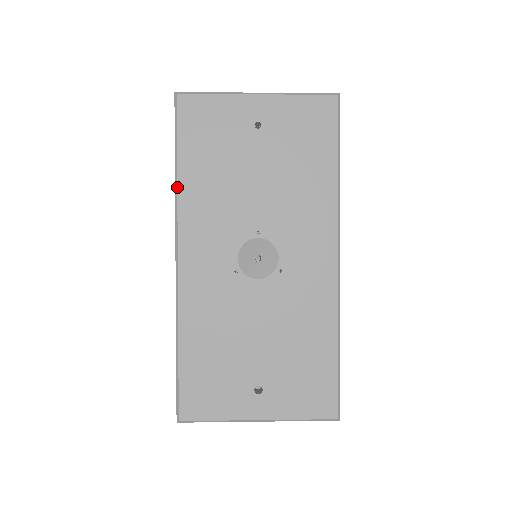
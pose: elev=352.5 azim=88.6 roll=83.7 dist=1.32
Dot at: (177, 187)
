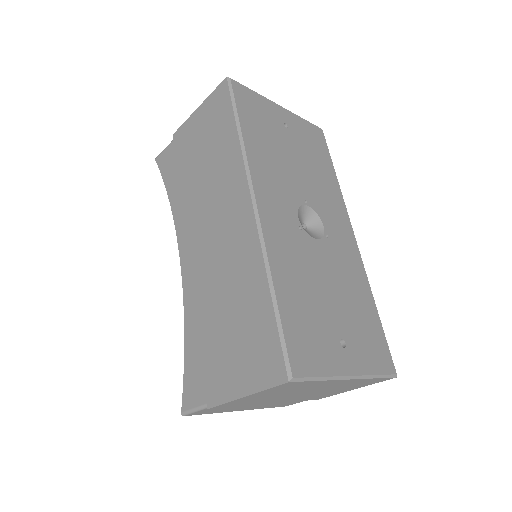
Dot at: (244, 144)
